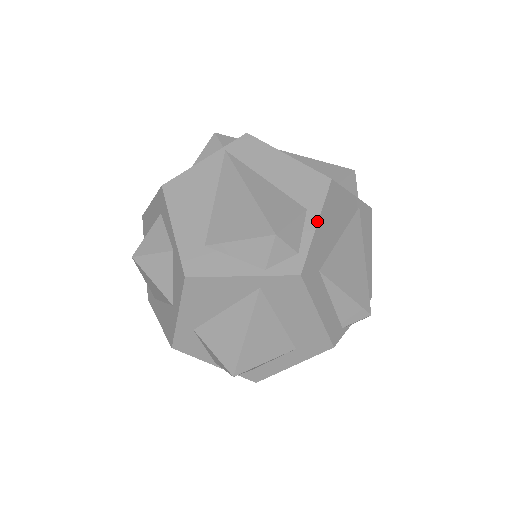
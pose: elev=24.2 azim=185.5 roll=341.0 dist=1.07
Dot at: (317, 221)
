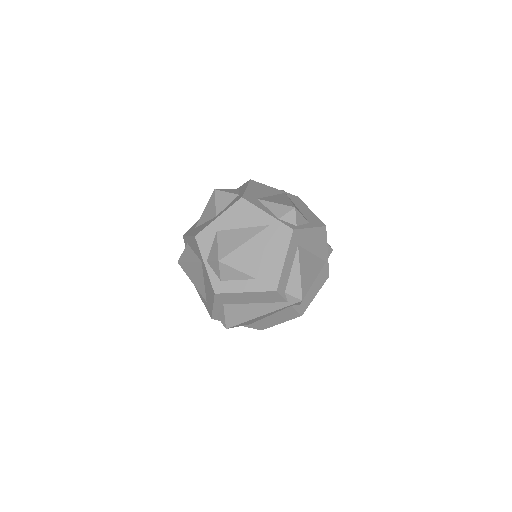
Dot at: (311, 227)
